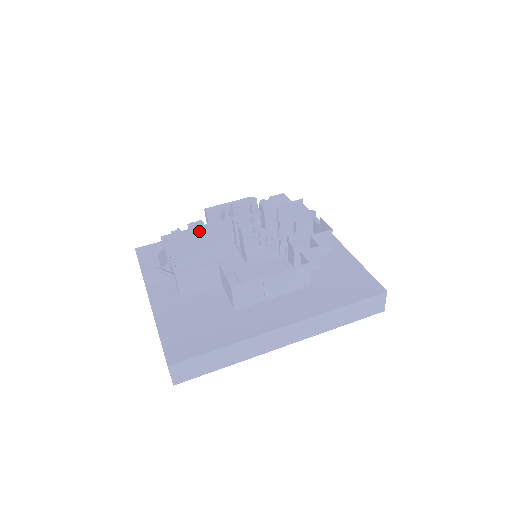
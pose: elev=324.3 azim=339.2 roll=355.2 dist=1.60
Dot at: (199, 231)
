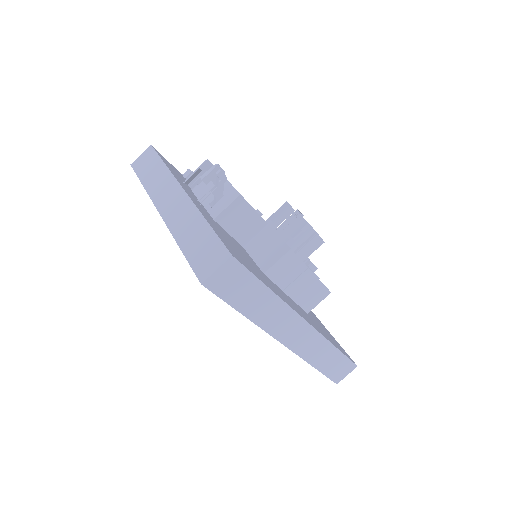
Dot at: occluded
